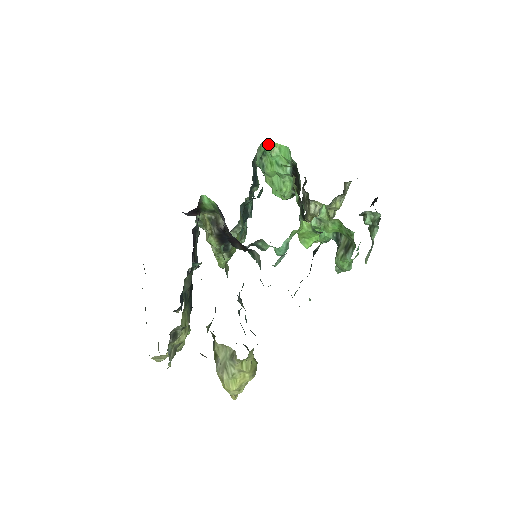
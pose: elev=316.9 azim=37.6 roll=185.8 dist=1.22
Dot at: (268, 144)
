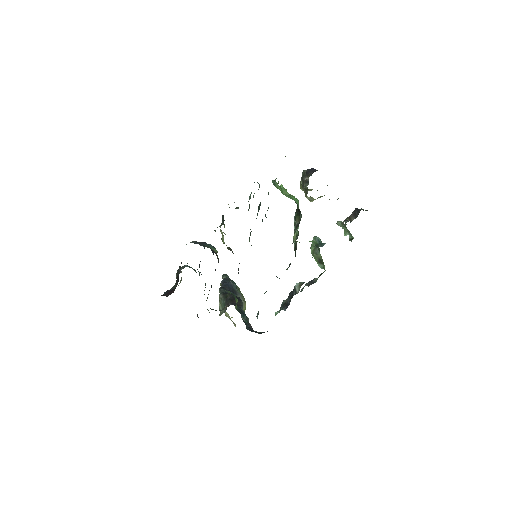
Dot at: (282, 187)
